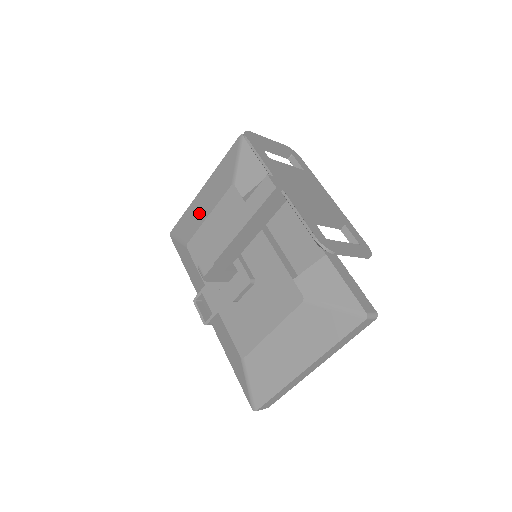
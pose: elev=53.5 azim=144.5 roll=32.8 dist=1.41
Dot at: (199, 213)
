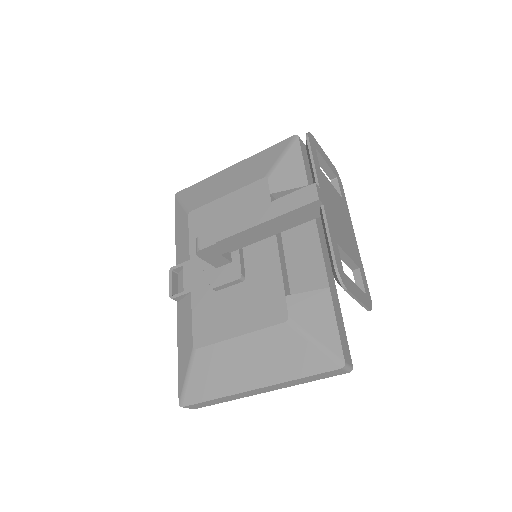
Dot at: (217, 188)
